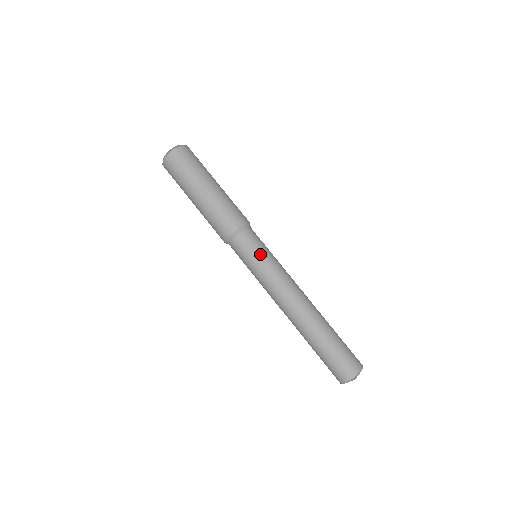
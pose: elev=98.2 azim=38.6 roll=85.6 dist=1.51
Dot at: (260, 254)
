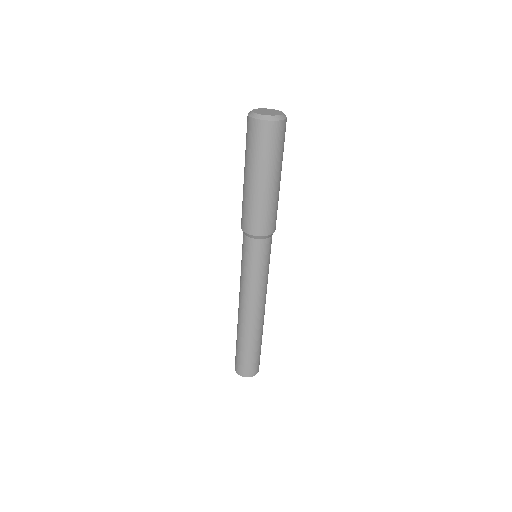
Dot at: (247, 263)
